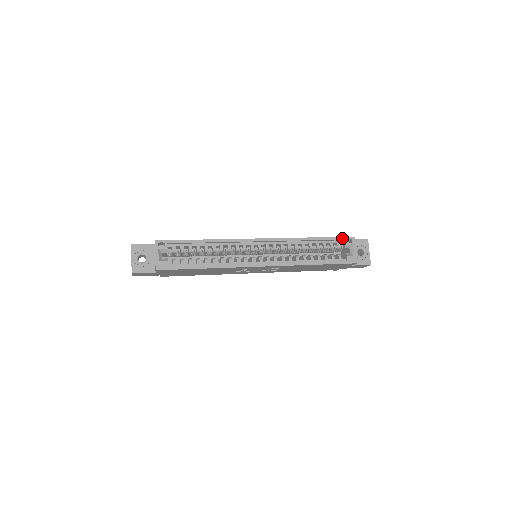
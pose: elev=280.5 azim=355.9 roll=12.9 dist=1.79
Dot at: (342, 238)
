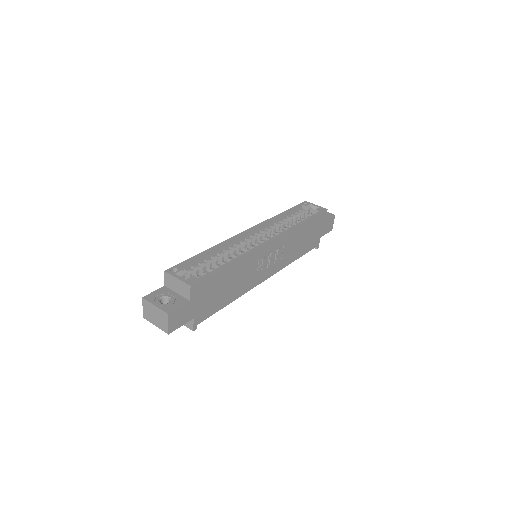
Dot at: (299, 205)
